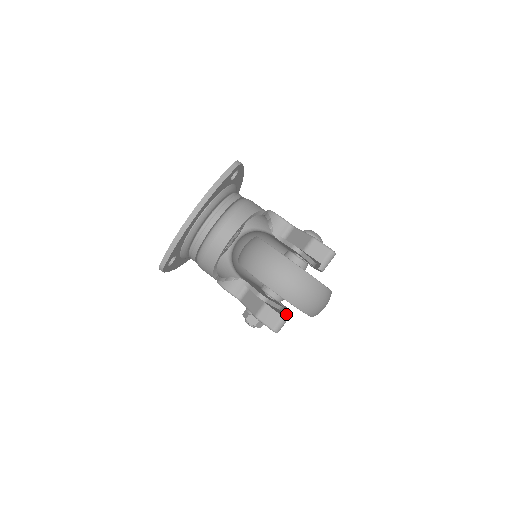
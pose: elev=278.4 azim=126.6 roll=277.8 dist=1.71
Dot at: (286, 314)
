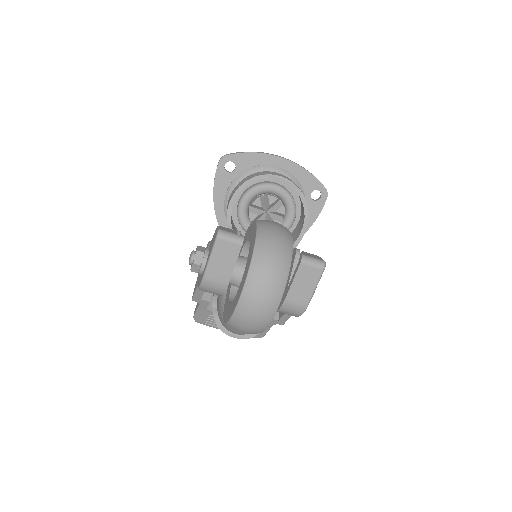
Dot at: (242, 237)
